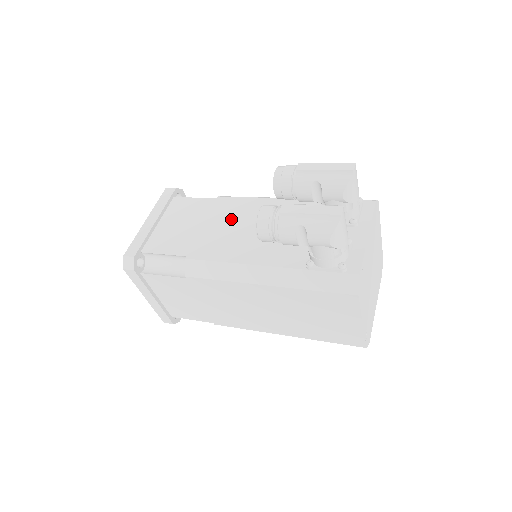
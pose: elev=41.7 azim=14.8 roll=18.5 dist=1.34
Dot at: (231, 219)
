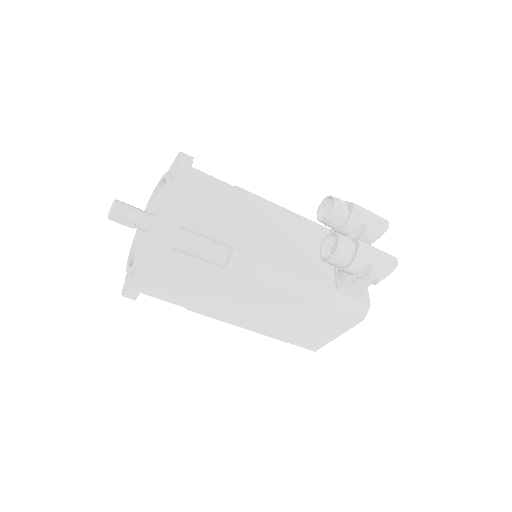
Dot at: (262, 219)
